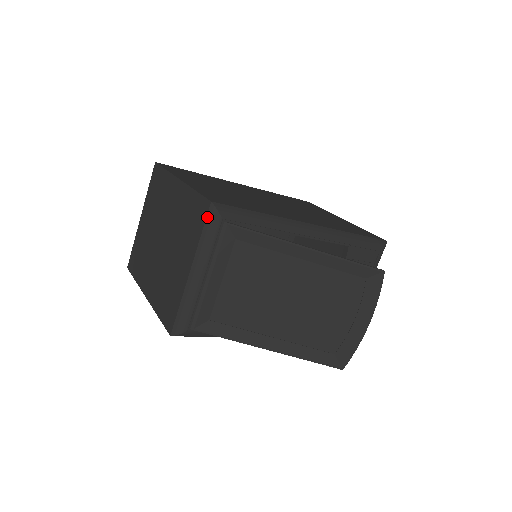
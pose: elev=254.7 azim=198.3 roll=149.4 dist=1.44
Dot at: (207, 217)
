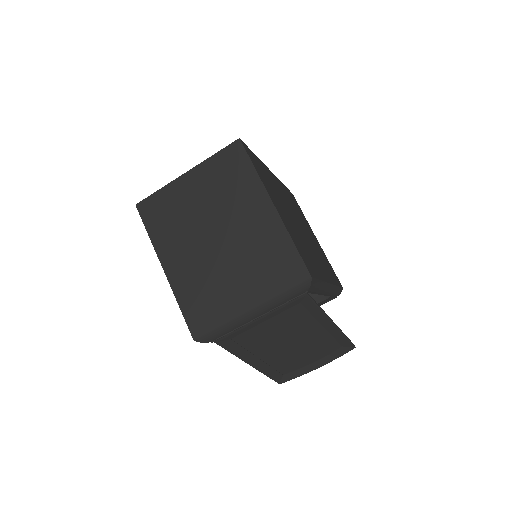
Dot at: (299, 285)
